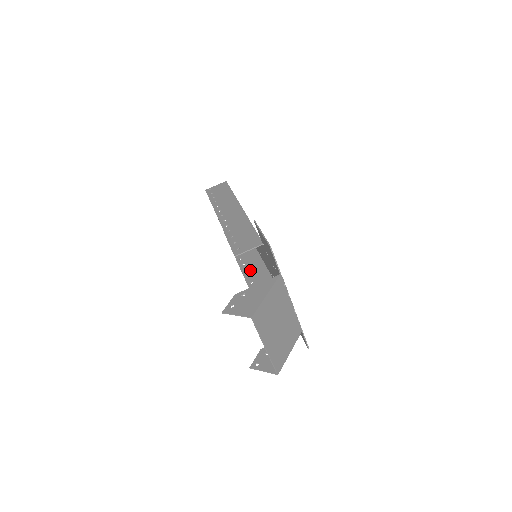
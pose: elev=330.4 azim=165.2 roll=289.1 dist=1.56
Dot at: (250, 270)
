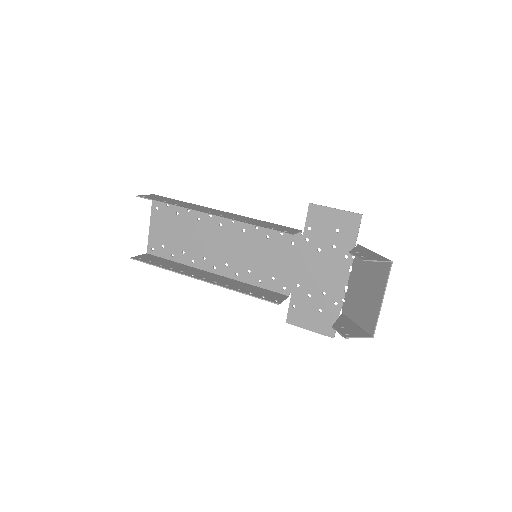
Dot at: (221, 281)
